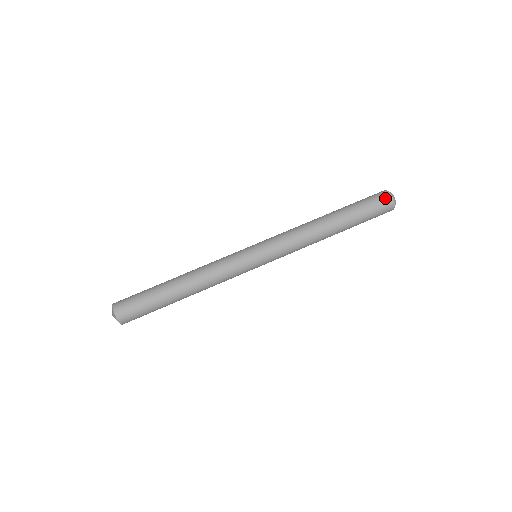
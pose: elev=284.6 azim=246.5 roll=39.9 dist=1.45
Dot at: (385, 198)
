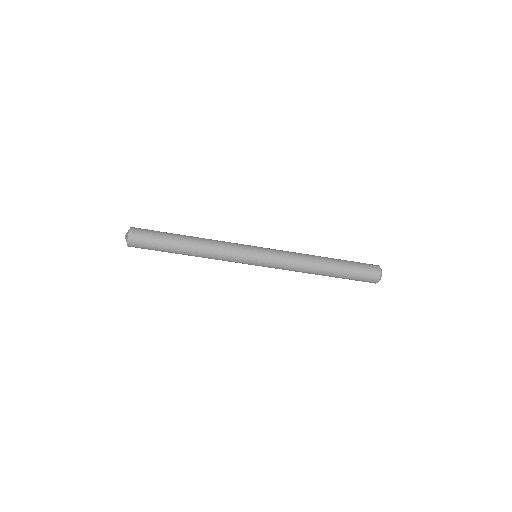
Dot at: (374, 278)
